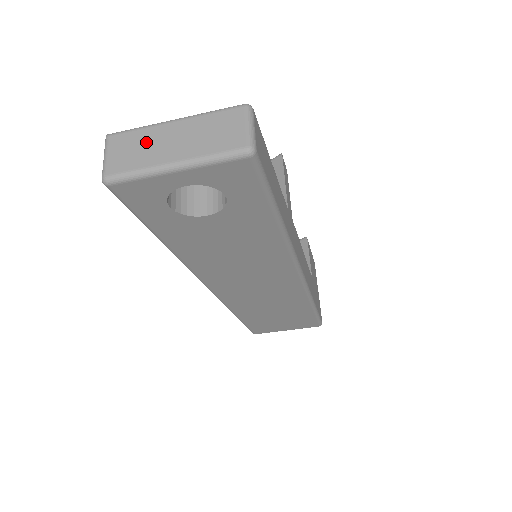
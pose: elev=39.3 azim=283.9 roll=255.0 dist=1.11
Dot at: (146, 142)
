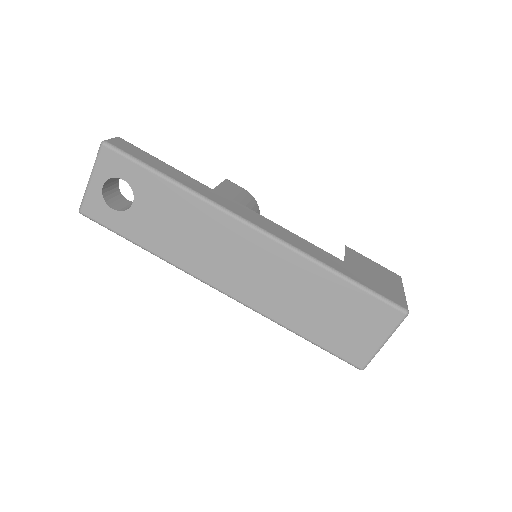
Dot at: occluded
